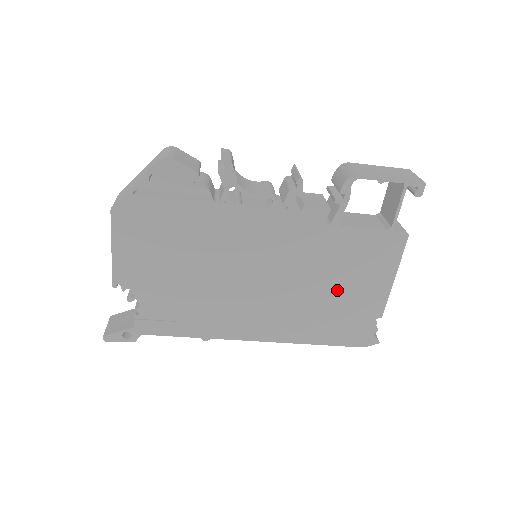
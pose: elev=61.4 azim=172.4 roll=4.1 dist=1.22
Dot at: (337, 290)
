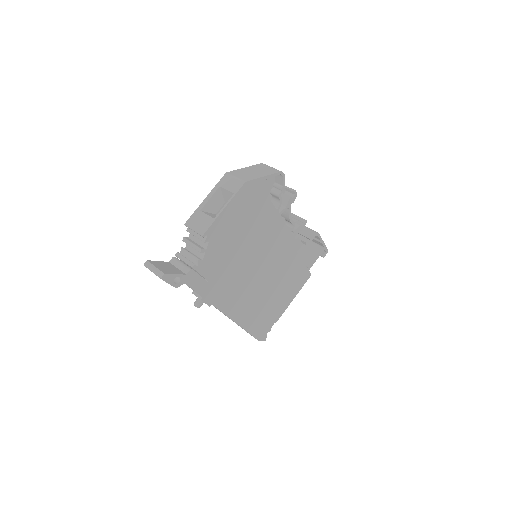
Dot at: (276, 296)
